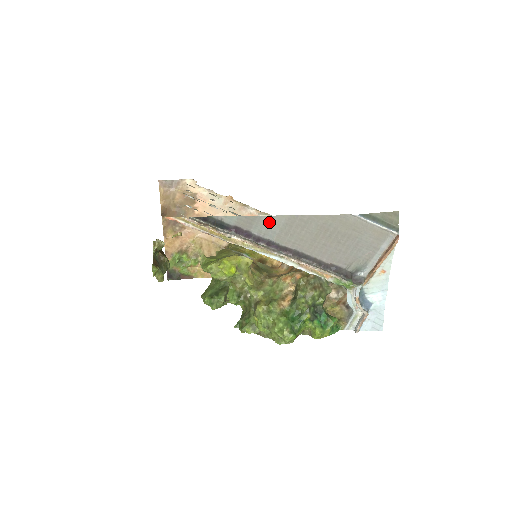
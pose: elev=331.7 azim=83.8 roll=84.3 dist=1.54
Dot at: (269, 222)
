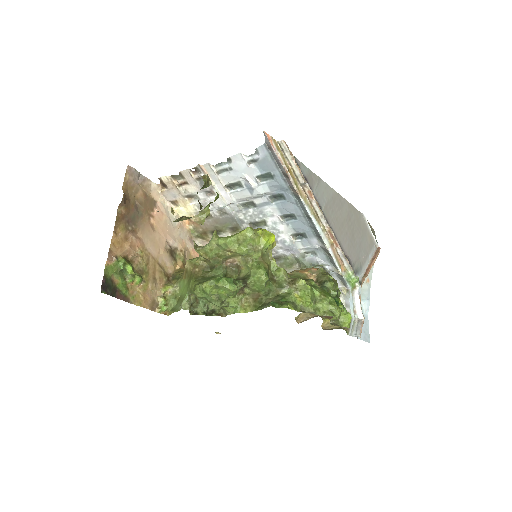
Dot at: (324, 189)
